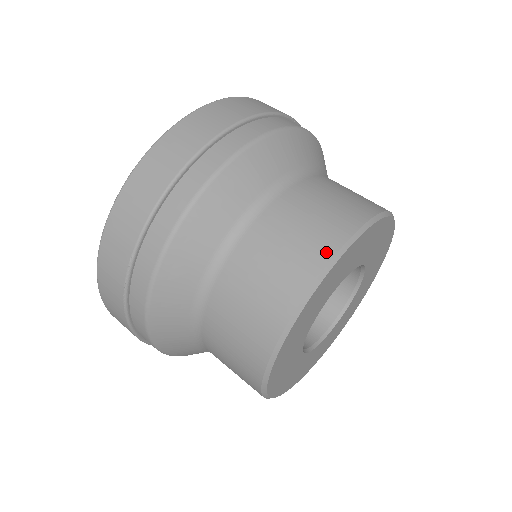
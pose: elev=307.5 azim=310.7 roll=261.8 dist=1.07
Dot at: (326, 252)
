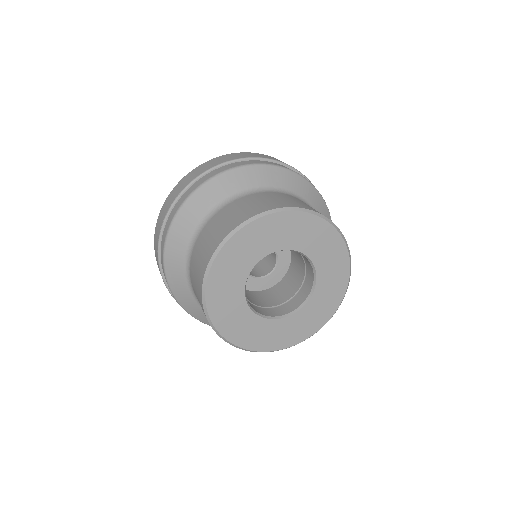
Dot at: (272, 207)
